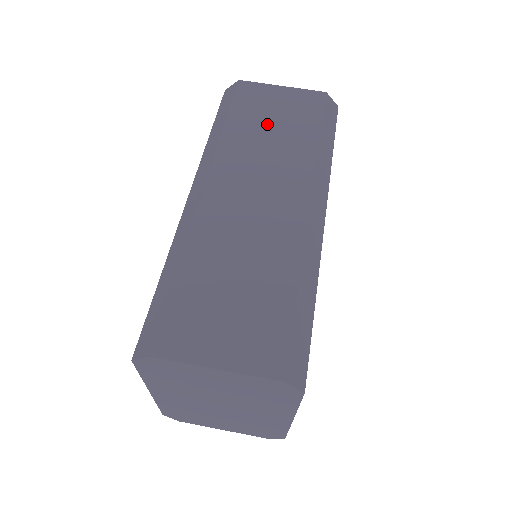
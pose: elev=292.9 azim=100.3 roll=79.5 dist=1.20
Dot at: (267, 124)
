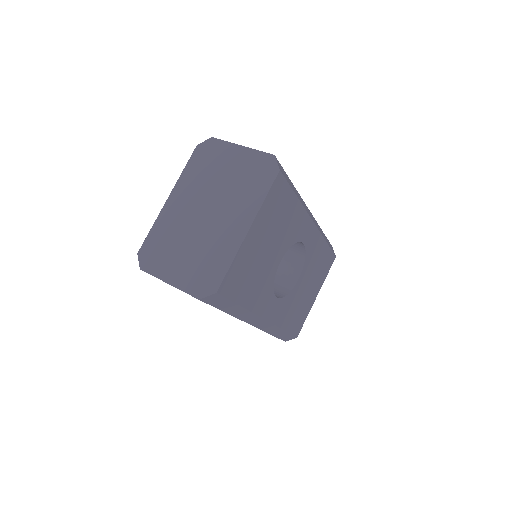
Dot at: occluded
